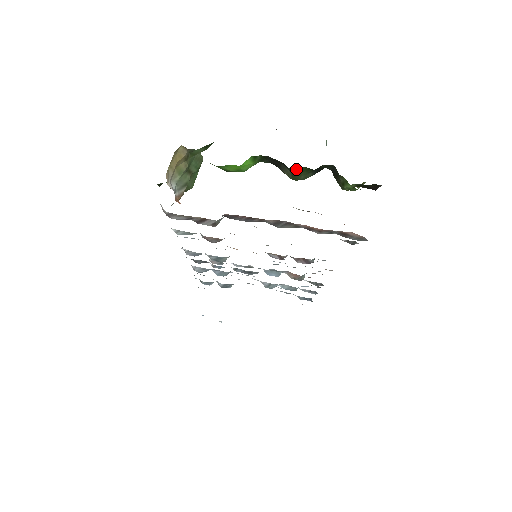
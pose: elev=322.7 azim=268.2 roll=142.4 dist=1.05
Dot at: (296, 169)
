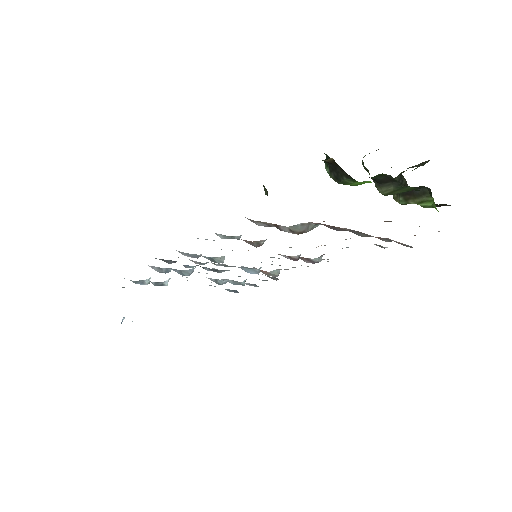
Dot at: (404, 188)
